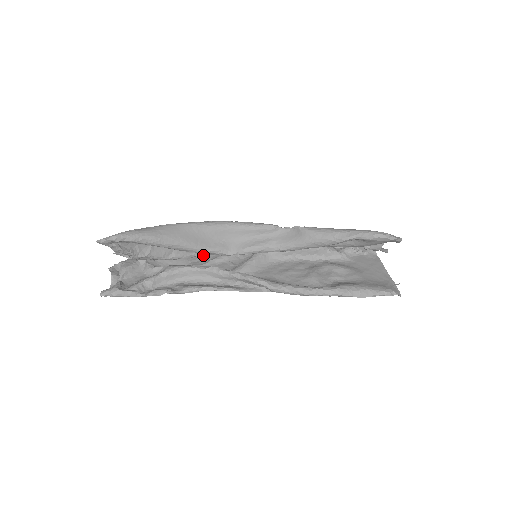
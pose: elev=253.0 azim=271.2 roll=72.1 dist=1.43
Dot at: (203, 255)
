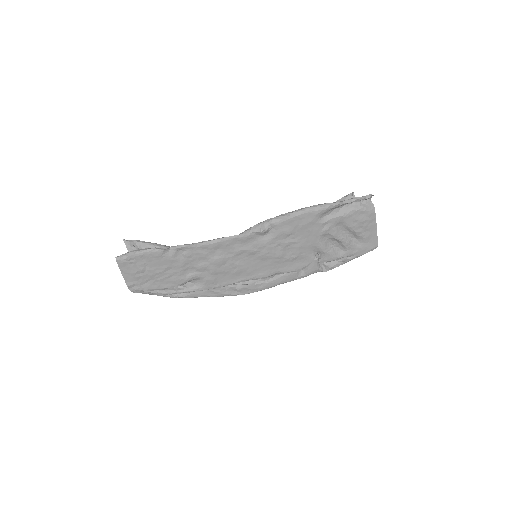
Dot at: (213, 284)
